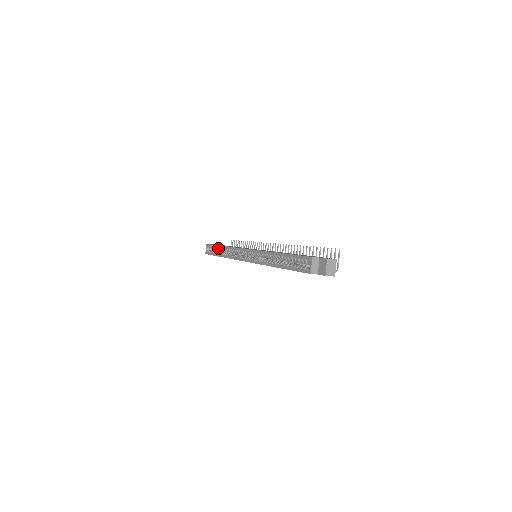
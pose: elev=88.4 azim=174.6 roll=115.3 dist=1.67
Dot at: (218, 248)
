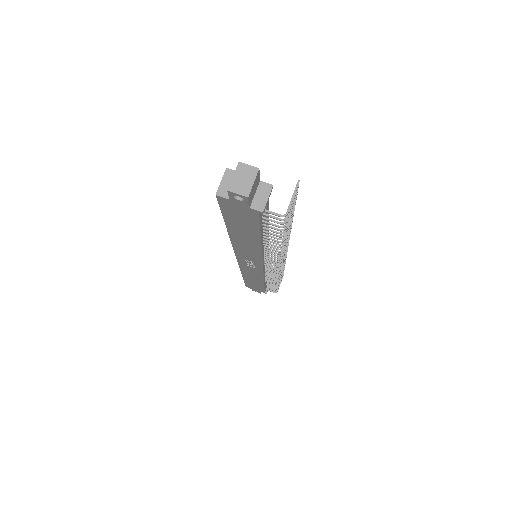
Dot at: occluded
